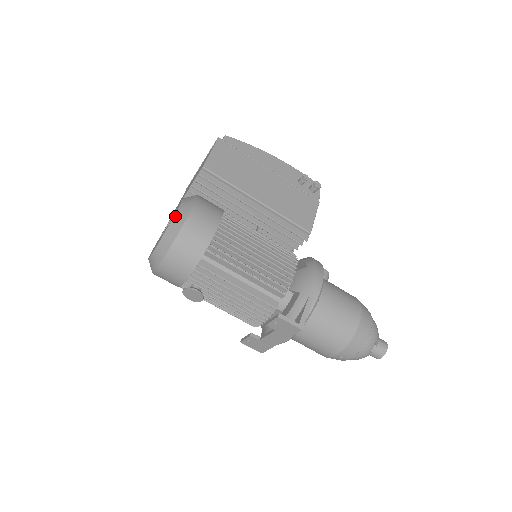
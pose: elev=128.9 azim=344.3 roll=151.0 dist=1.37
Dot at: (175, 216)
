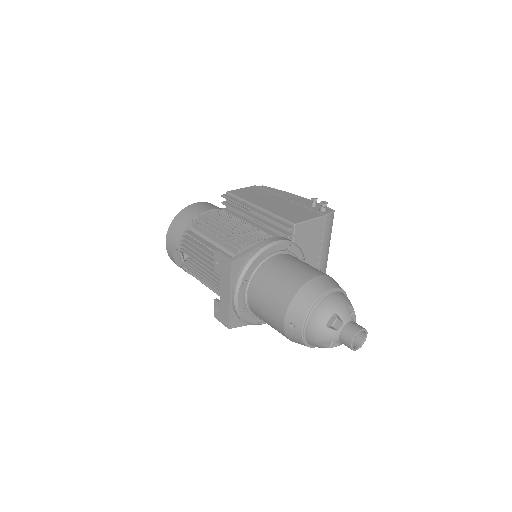
Dot at: occluded
